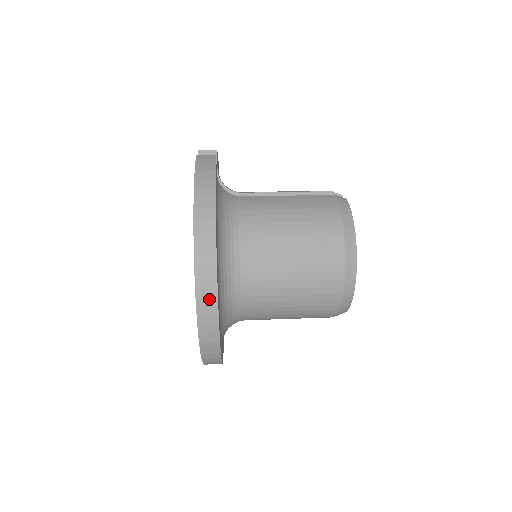
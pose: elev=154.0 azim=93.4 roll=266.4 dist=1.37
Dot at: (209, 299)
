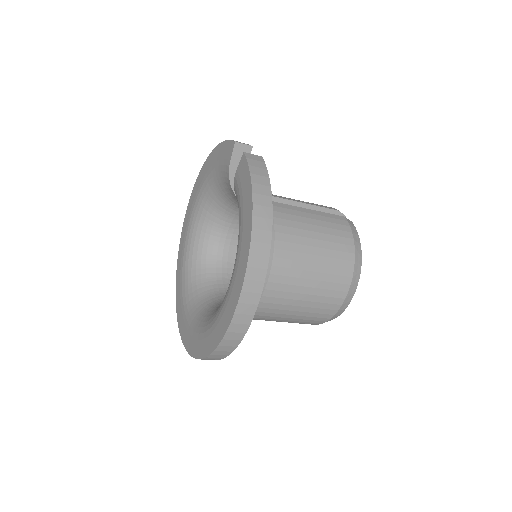
Dot at: (248, 309)
